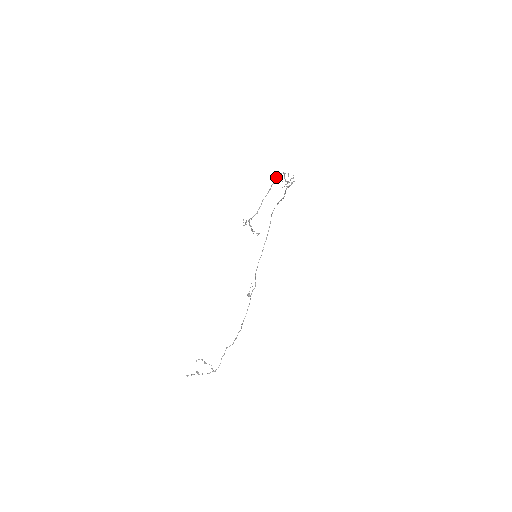
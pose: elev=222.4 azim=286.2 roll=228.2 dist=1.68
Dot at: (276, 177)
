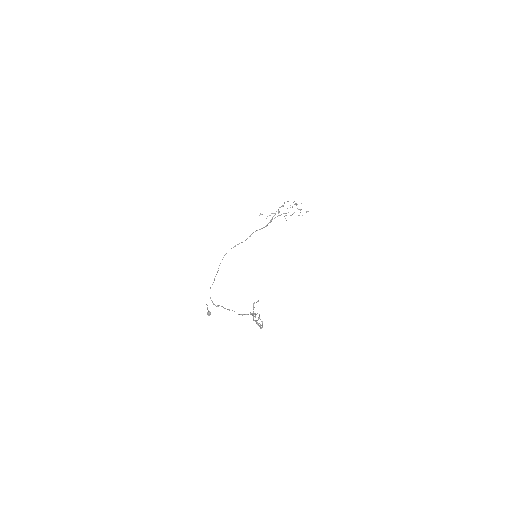
Dot at: (288, 201)
